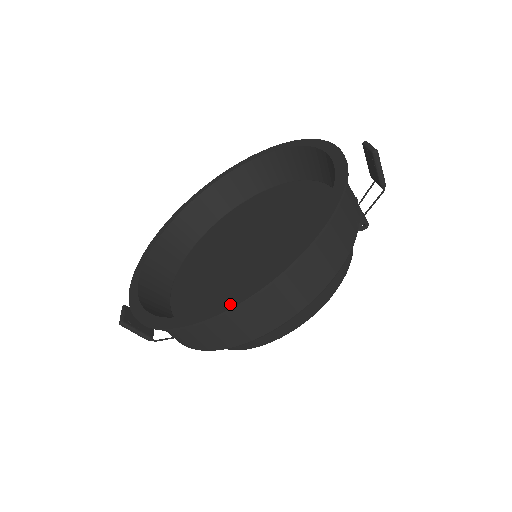
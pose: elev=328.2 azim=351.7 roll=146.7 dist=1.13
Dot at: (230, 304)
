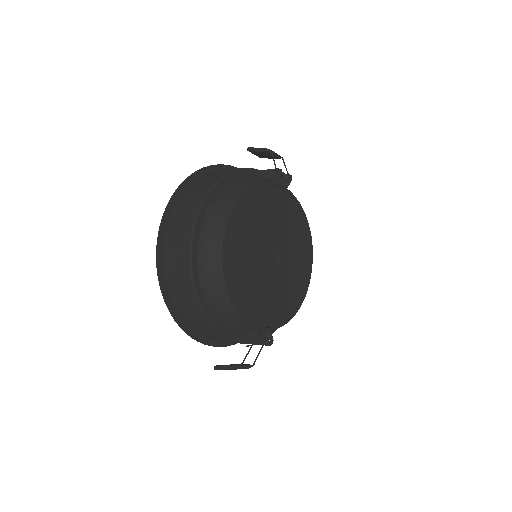
Dot at: (159, 247)
